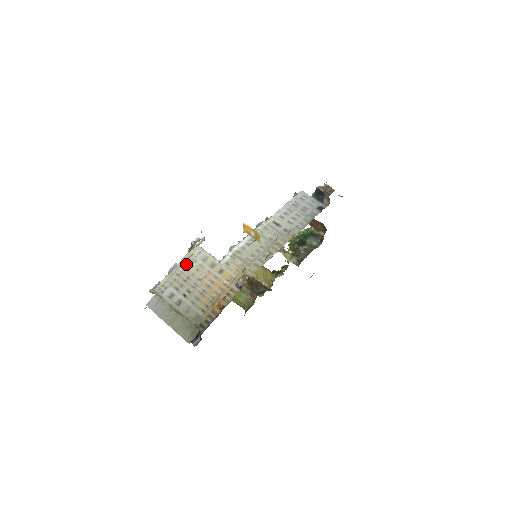
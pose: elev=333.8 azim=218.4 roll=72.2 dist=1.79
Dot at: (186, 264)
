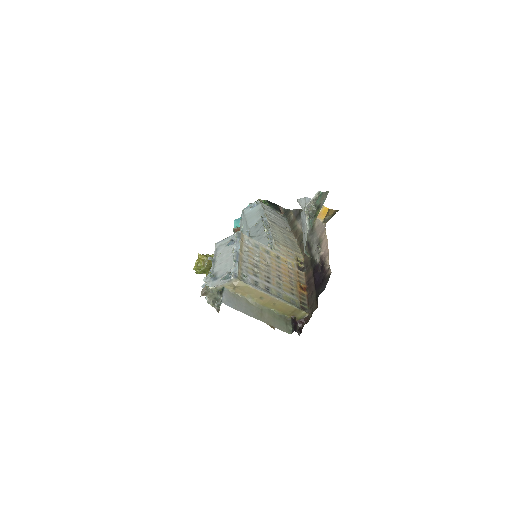
Dot at: (245, 251)
